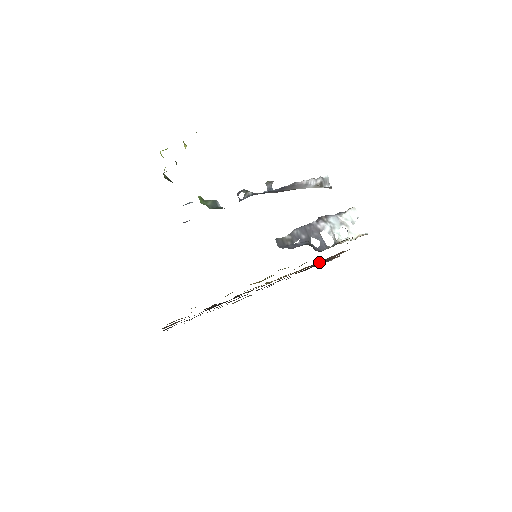
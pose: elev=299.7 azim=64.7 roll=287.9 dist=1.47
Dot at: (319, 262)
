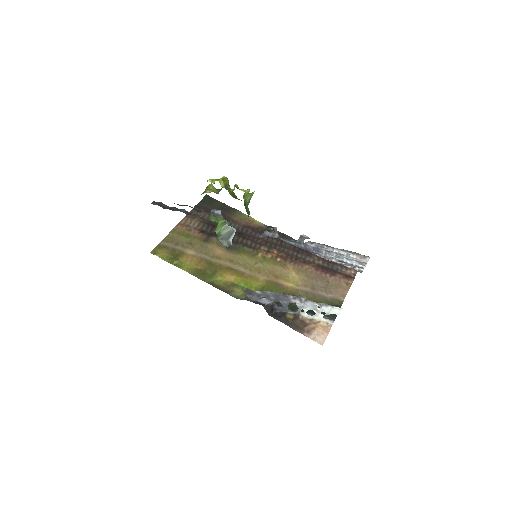
Dot at: (324, 271)
